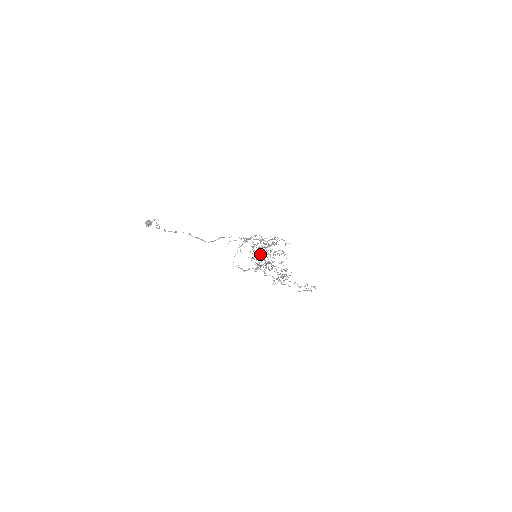
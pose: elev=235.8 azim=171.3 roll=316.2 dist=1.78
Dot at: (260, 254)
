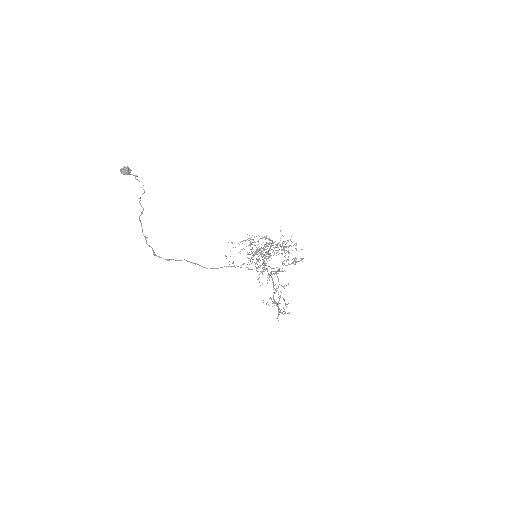
Dot at: (262, 256)
